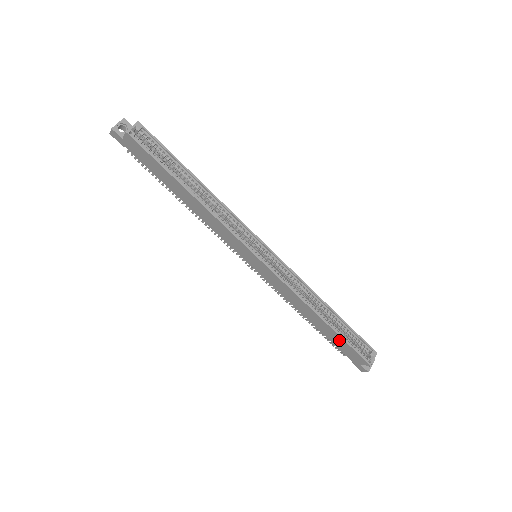
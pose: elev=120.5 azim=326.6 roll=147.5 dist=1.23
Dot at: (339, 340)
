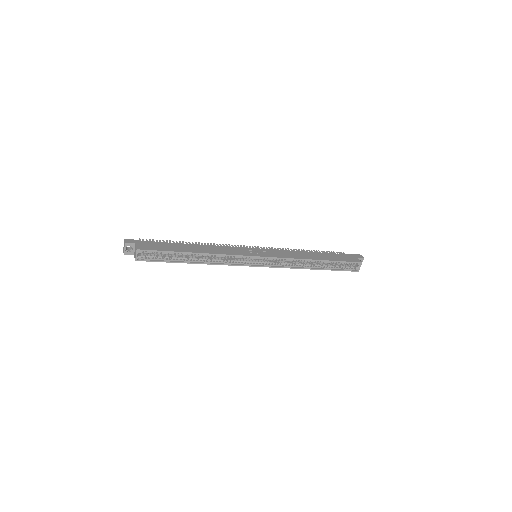
Dot at: occluded
